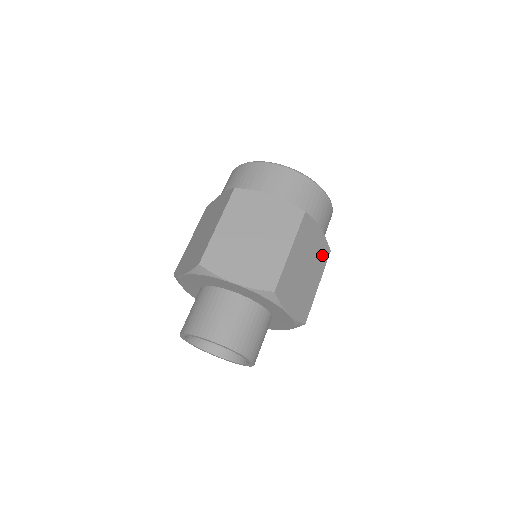
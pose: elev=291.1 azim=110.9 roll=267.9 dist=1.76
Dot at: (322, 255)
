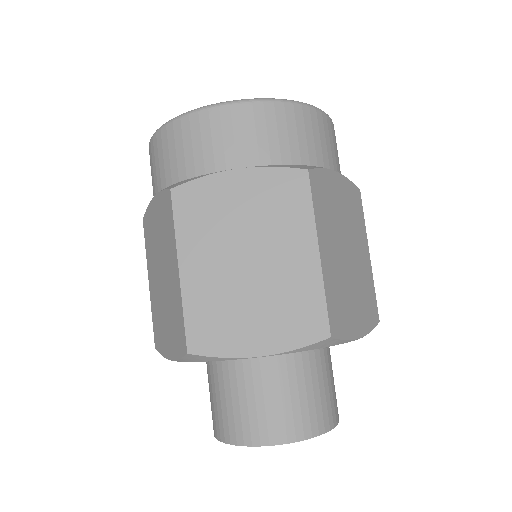
Dot at: (354, 207)
